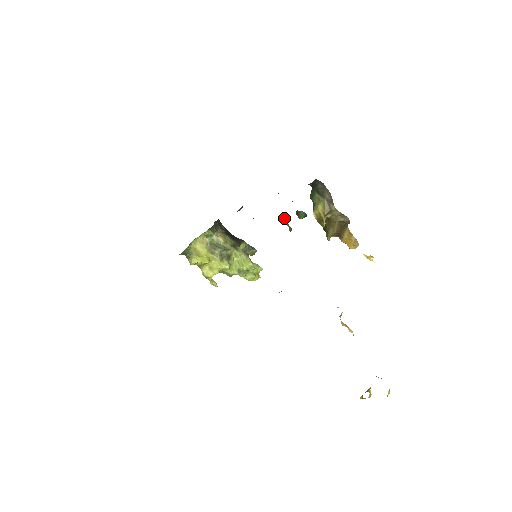
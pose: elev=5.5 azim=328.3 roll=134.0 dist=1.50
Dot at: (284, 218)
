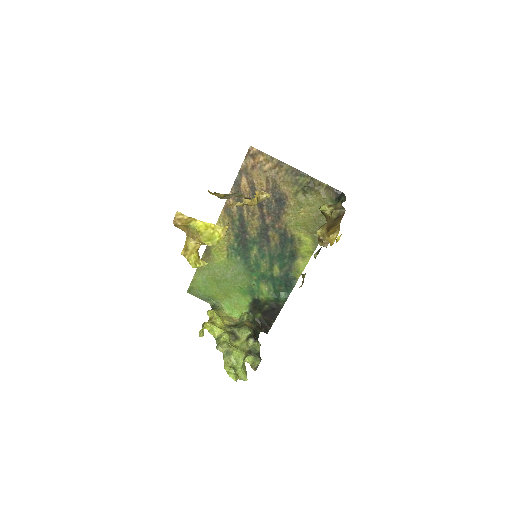
Dot at: occluded
